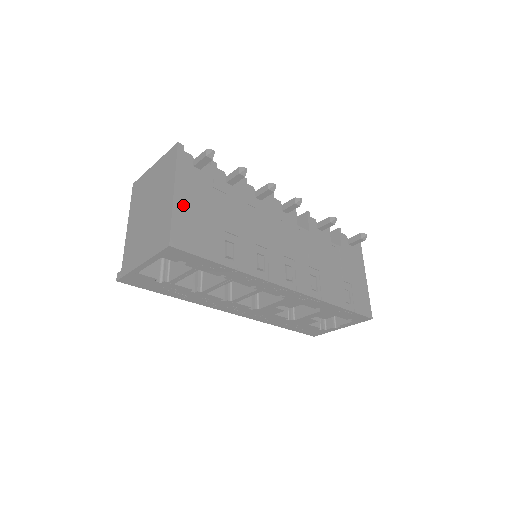
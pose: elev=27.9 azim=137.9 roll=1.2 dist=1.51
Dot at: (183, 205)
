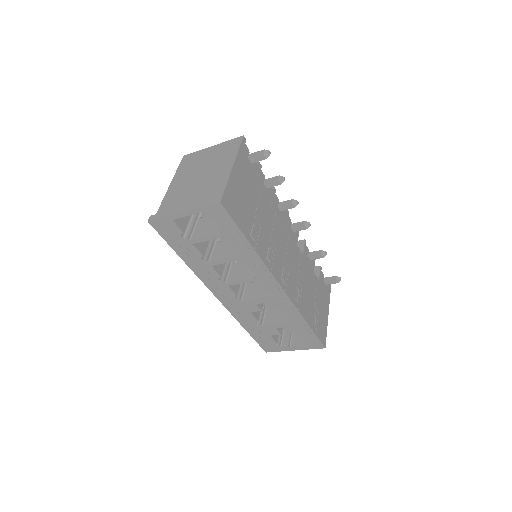
Dot at: (235, 180)
